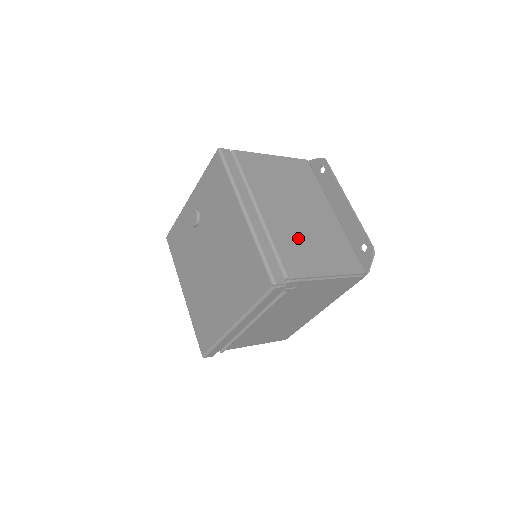
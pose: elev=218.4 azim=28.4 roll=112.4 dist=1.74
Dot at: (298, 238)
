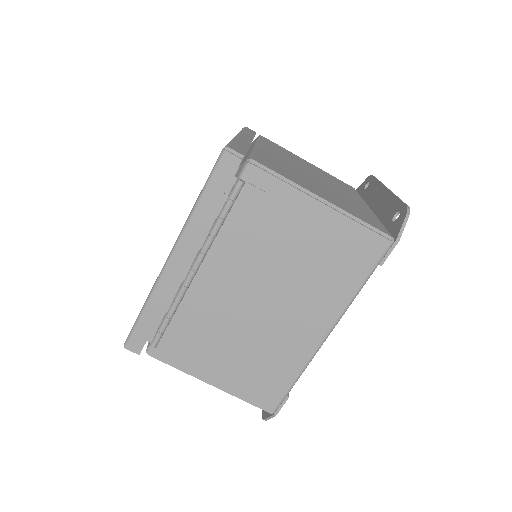
Dot at: (296, 173)
